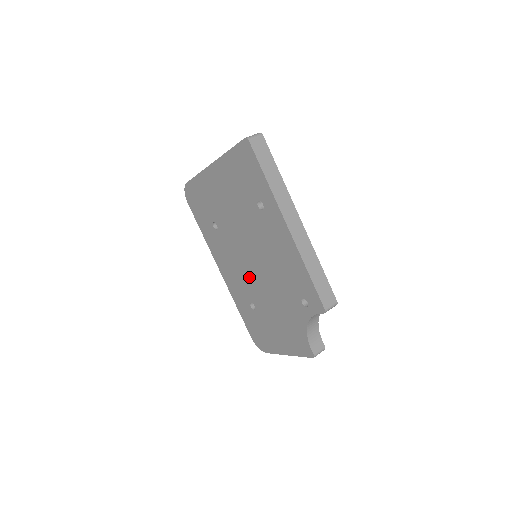
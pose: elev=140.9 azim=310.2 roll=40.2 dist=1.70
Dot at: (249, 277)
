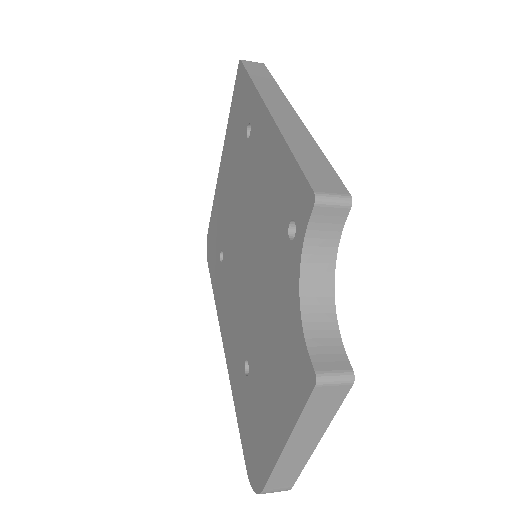
Dot at: (243, 298)
